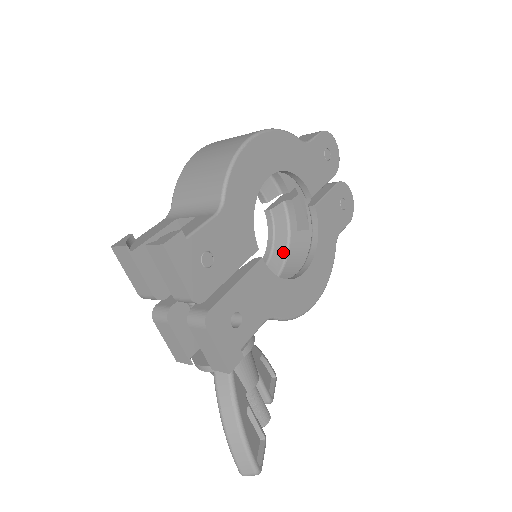
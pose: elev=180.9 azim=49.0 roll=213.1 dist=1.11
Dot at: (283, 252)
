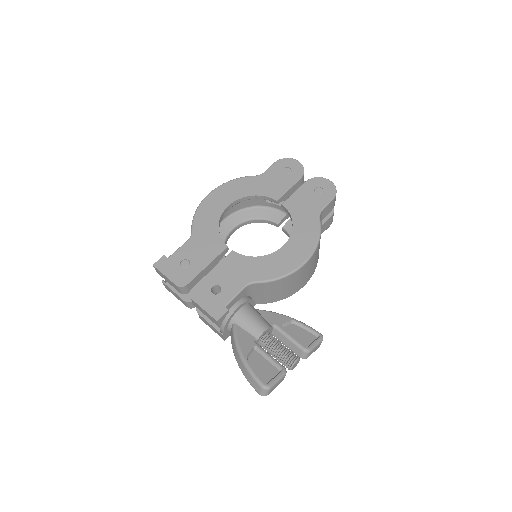
Dot at: occluded
